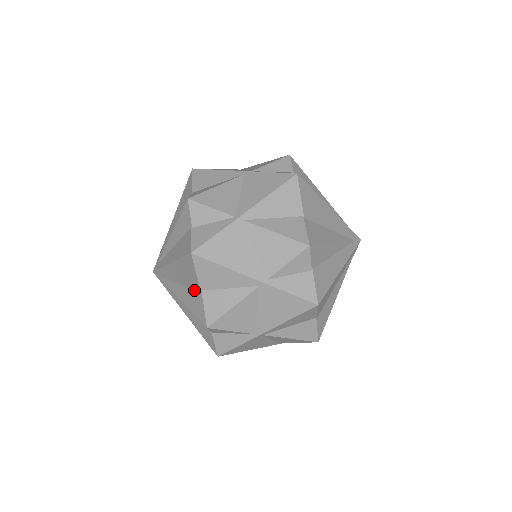
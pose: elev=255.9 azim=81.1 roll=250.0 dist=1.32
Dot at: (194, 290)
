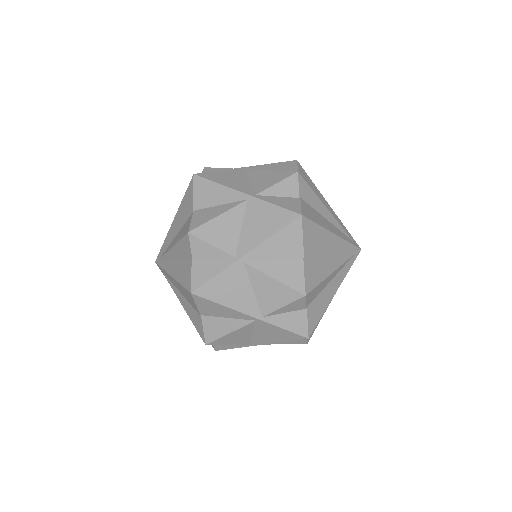
Dot at: occluded
